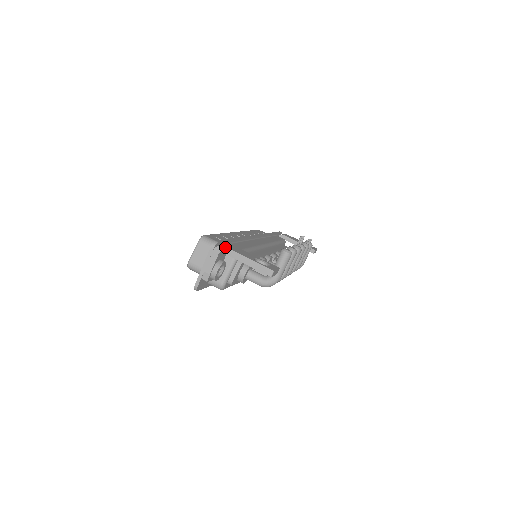
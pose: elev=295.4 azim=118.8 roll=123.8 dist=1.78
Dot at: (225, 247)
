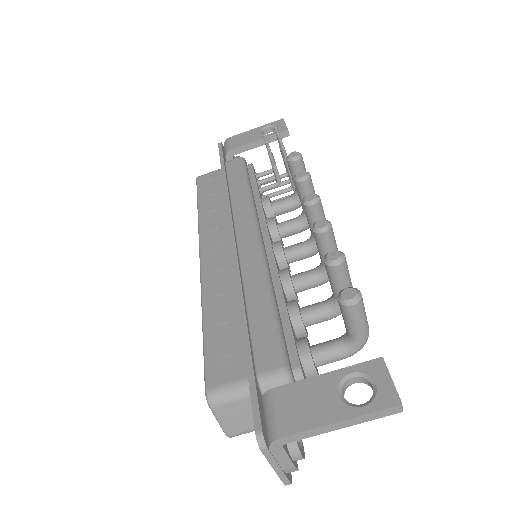
Dot at: (285, 437)
